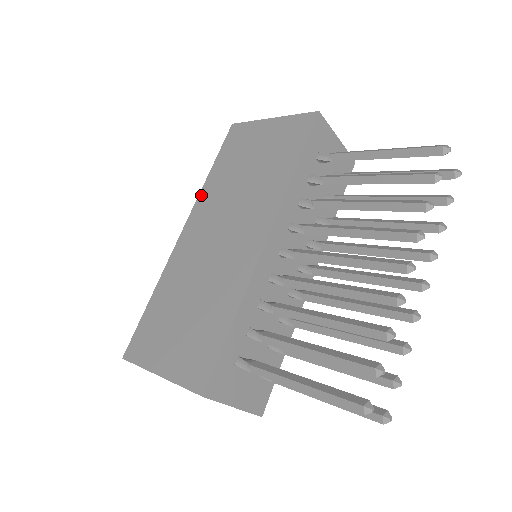
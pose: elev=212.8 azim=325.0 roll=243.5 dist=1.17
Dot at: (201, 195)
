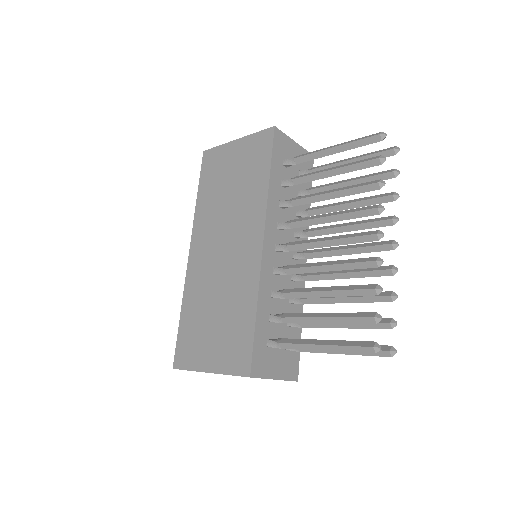
Dot at: (196, 218)
